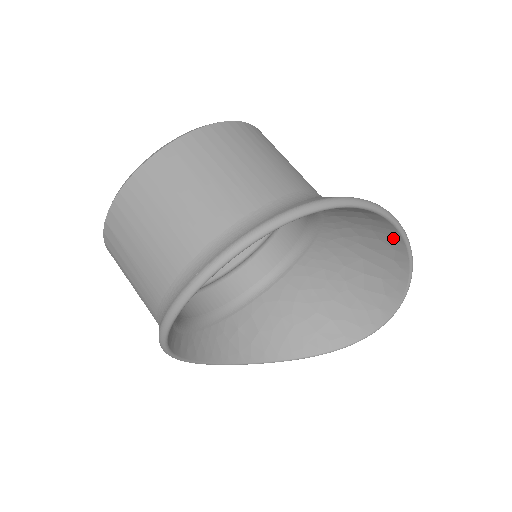
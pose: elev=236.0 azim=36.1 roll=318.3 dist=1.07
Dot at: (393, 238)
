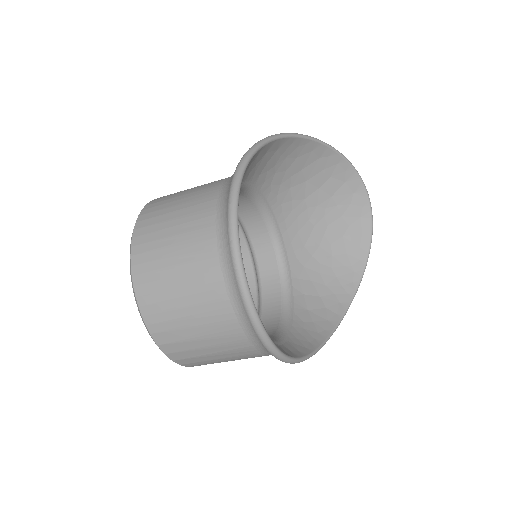
Dot at: (301, 146)
